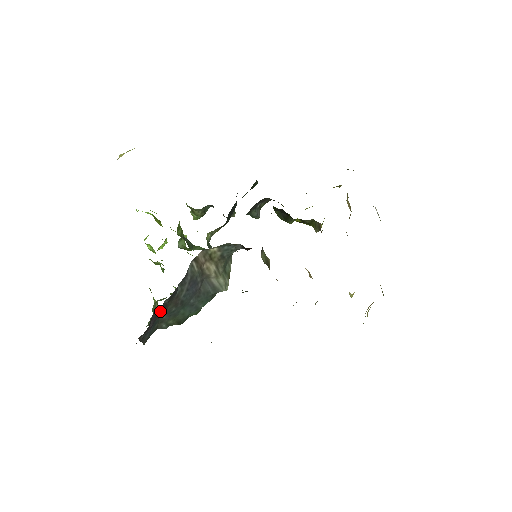
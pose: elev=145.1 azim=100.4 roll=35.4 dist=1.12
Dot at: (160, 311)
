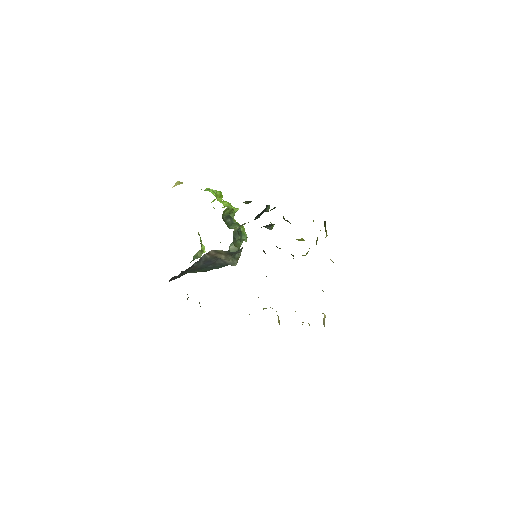
Dot at: (179, 275)
